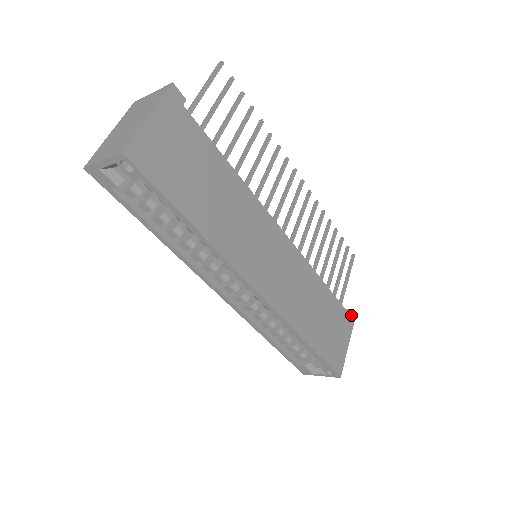
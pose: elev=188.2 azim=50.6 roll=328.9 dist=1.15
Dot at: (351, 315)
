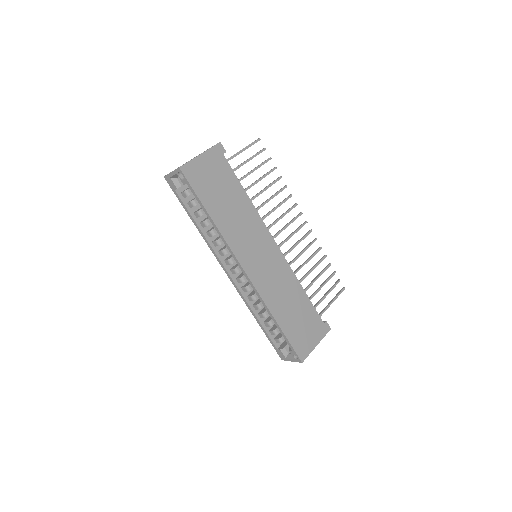
Dot at: (326, 326)
